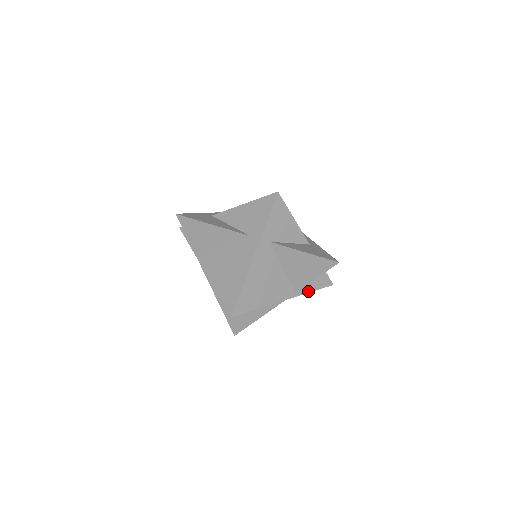
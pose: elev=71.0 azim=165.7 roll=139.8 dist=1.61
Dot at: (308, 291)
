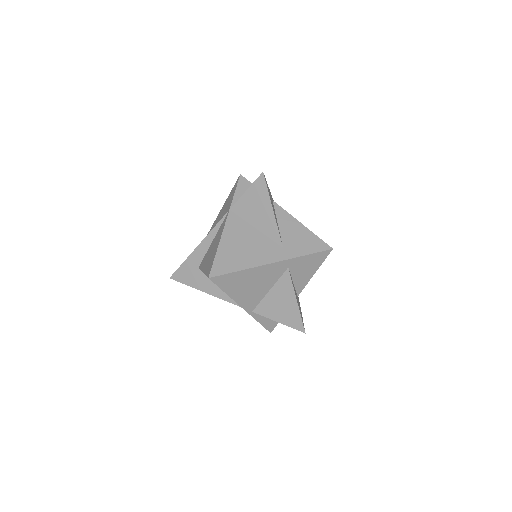
Dot at: (257, 319)
